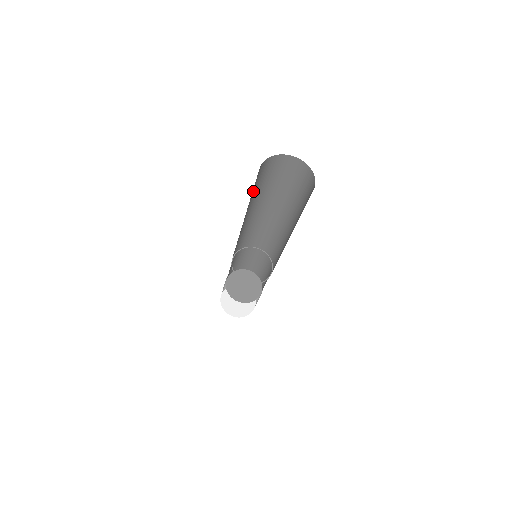
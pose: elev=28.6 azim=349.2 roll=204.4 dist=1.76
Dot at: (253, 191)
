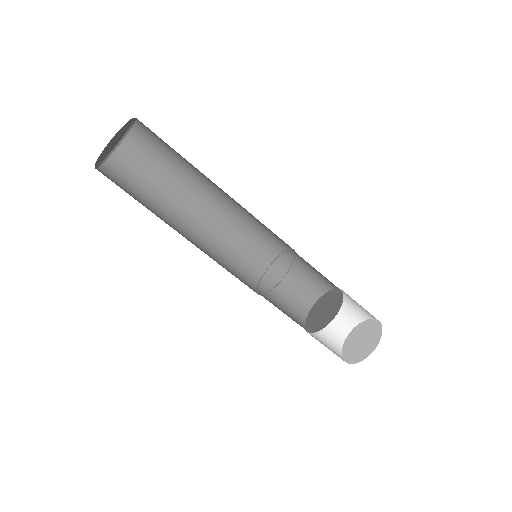
Dot at: (164, 172)
